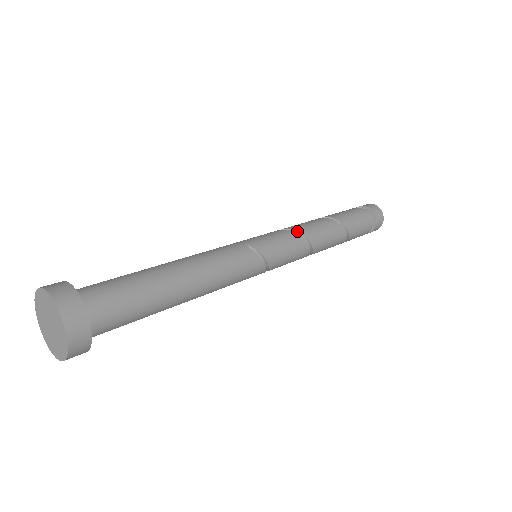
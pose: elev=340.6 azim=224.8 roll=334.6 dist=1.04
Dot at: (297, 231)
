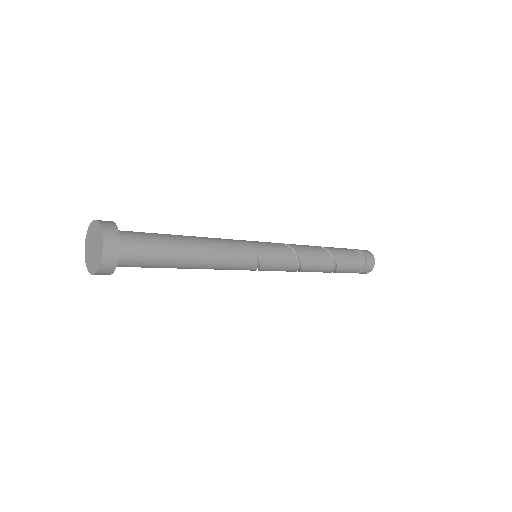
Dot at: (297, 253)
